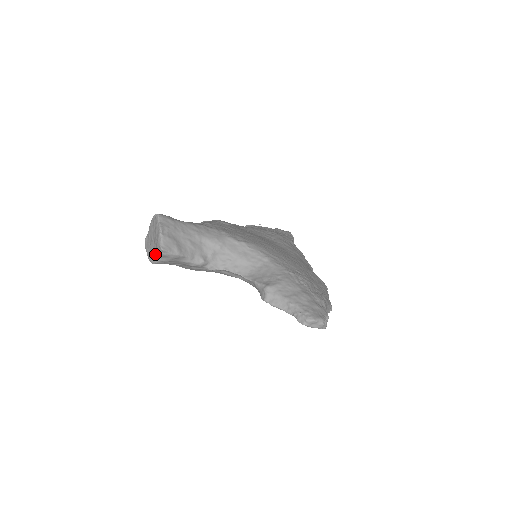
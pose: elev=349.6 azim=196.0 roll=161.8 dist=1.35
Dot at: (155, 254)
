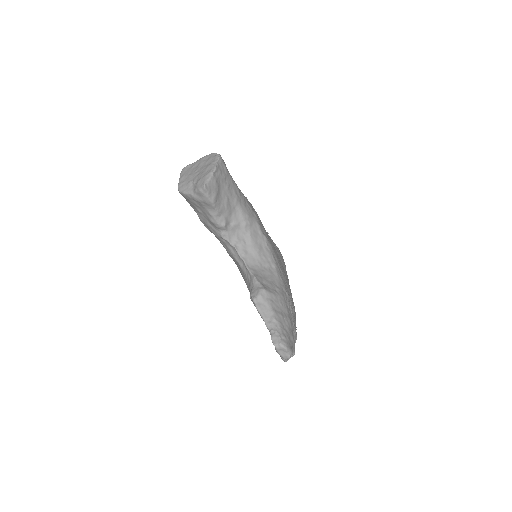
Dot at: (190, 185)
